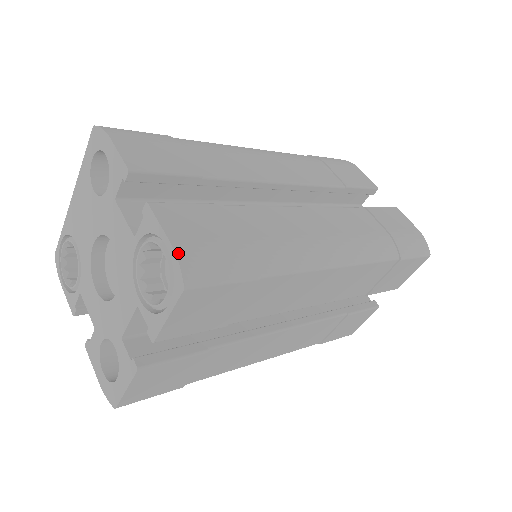
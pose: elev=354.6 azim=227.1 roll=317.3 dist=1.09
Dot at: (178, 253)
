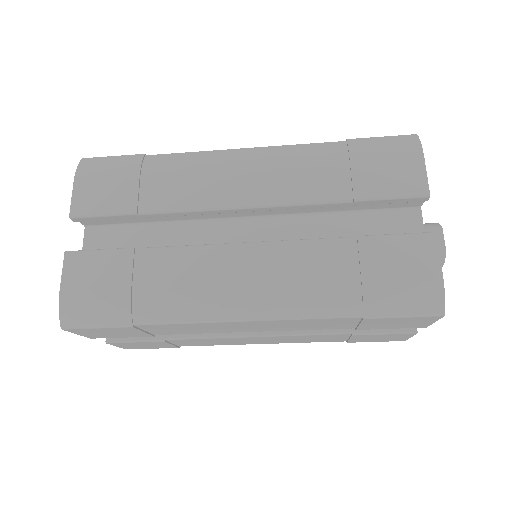
Dot at: (61, 303)
